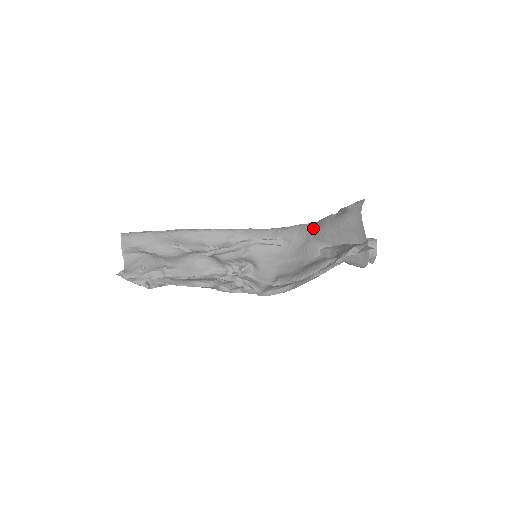
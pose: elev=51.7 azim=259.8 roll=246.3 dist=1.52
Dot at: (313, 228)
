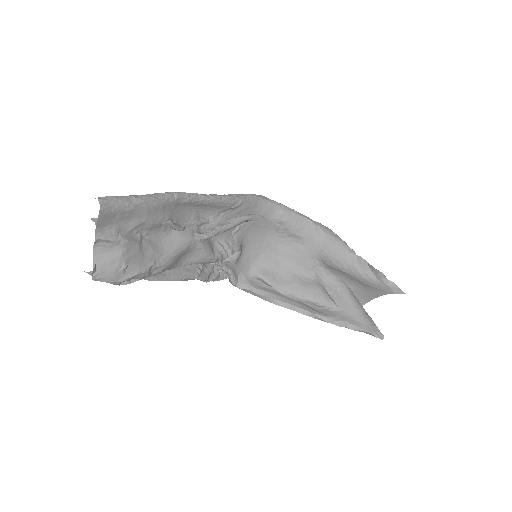
Dot at: (323, 242)
